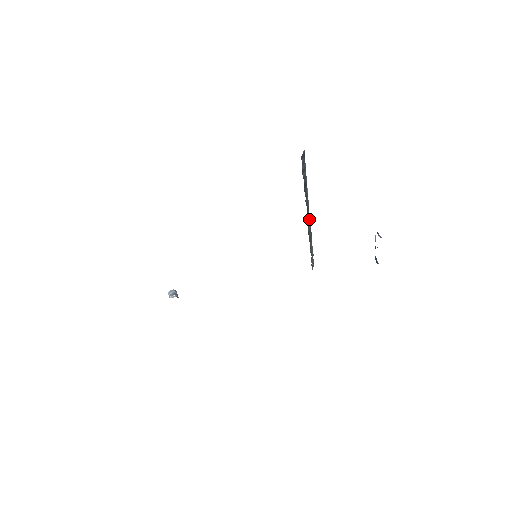
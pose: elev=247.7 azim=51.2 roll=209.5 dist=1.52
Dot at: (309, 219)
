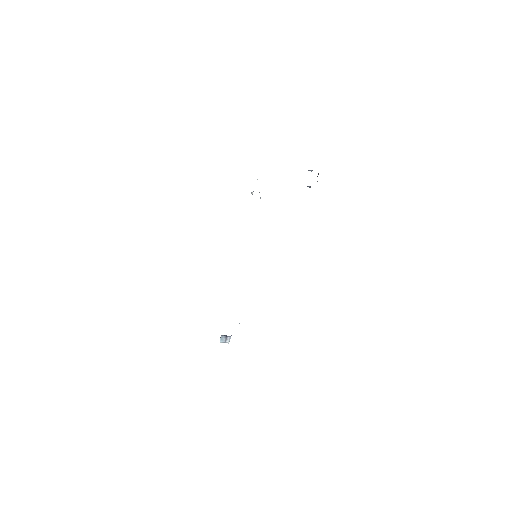
Dot at: occluded
